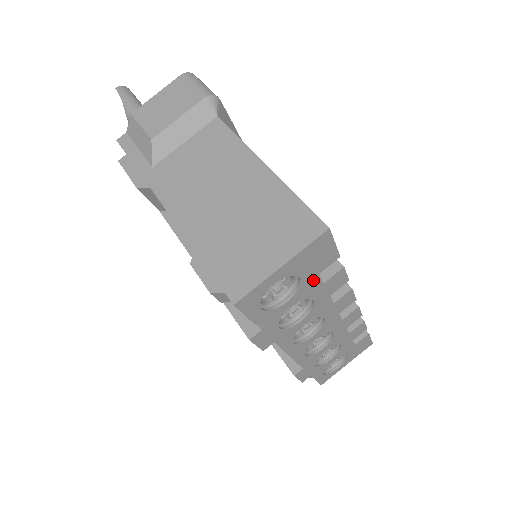
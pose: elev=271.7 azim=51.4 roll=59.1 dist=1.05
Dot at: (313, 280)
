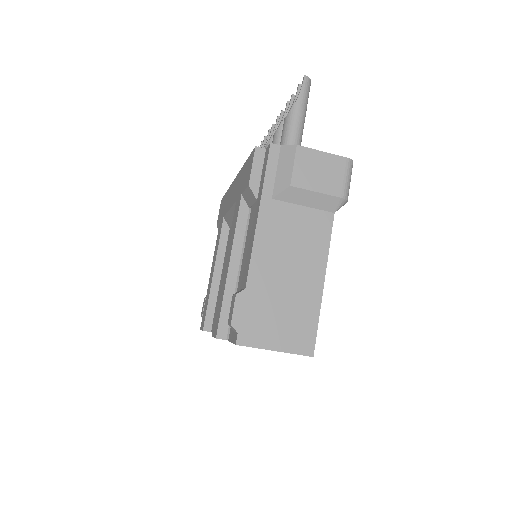
Dot at: occluded
